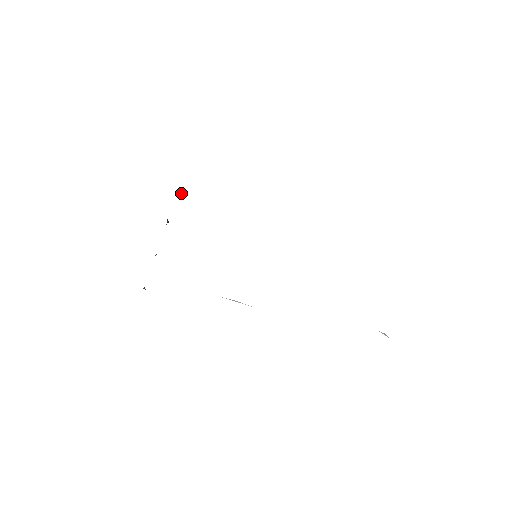
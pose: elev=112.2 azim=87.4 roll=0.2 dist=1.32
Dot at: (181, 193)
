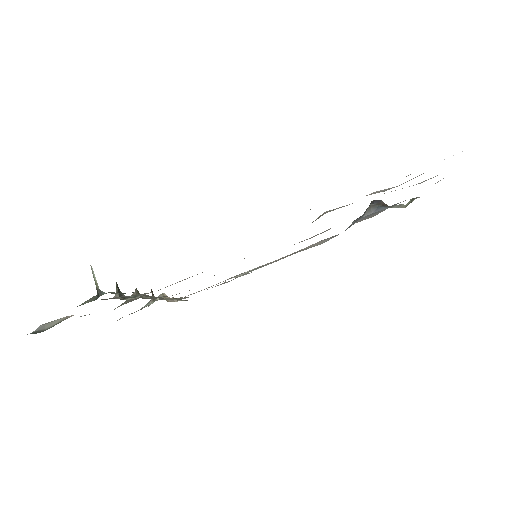
Dot at: (94, 279)
